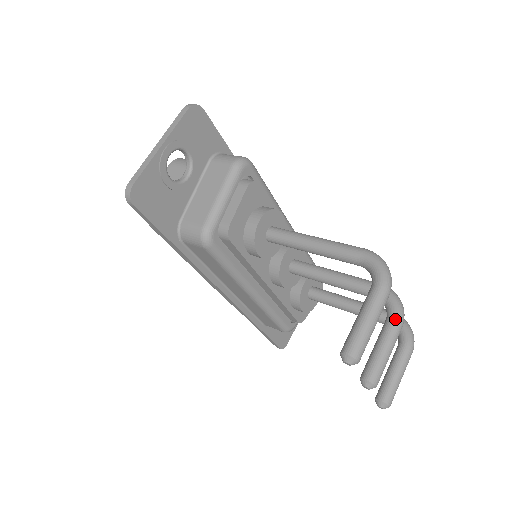
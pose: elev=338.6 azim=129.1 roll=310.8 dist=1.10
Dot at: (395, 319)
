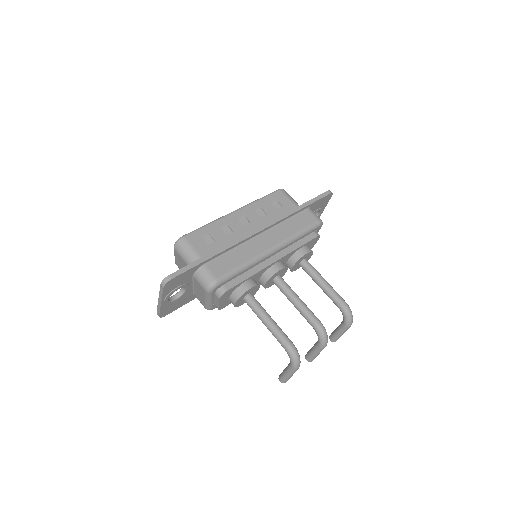
Dot at: (320, 347)
